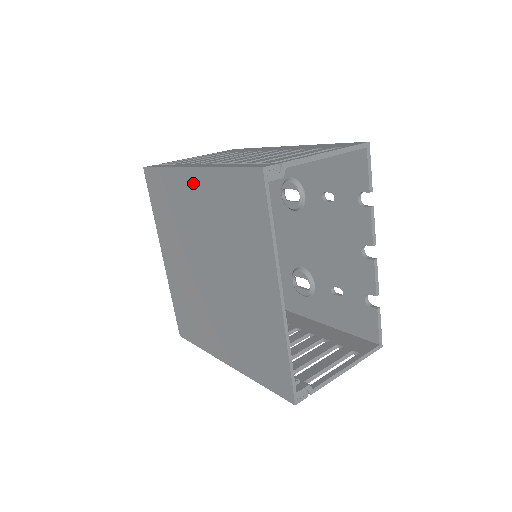
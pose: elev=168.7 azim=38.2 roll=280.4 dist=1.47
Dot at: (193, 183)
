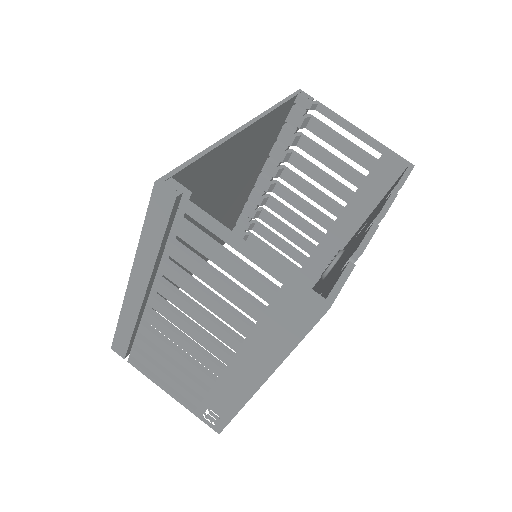
Dot at: occluded
